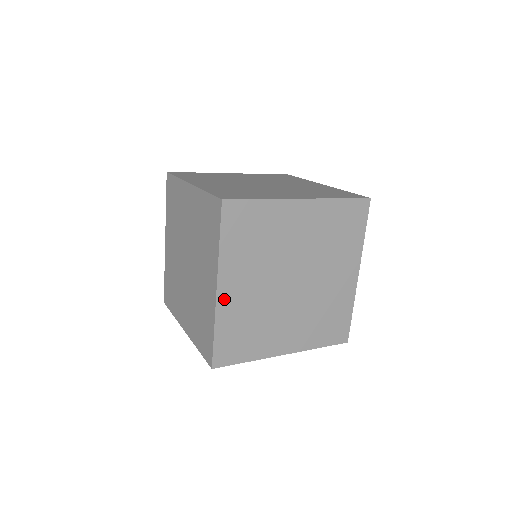
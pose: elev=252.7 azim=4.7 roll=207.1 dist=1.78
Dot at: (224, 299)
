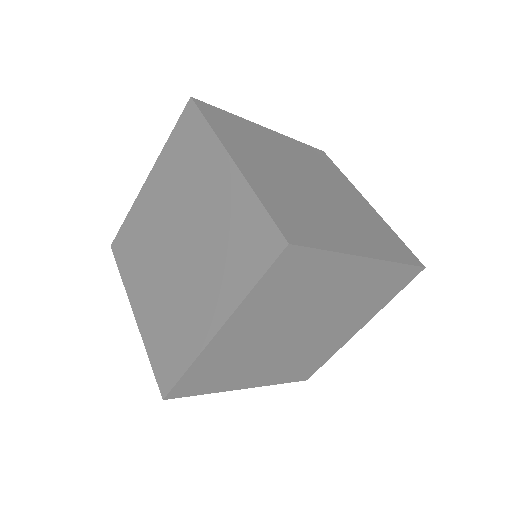
Dot at: (219, 341)
